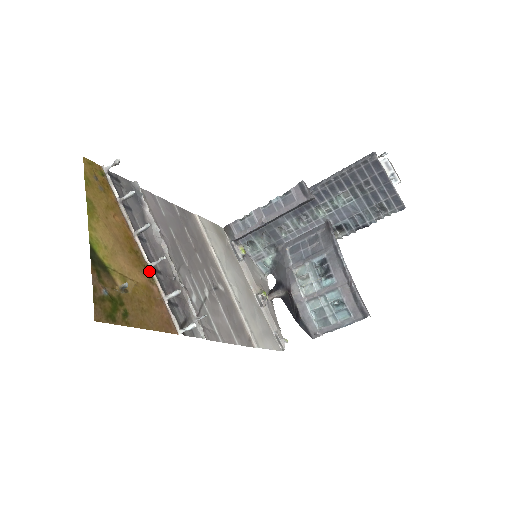
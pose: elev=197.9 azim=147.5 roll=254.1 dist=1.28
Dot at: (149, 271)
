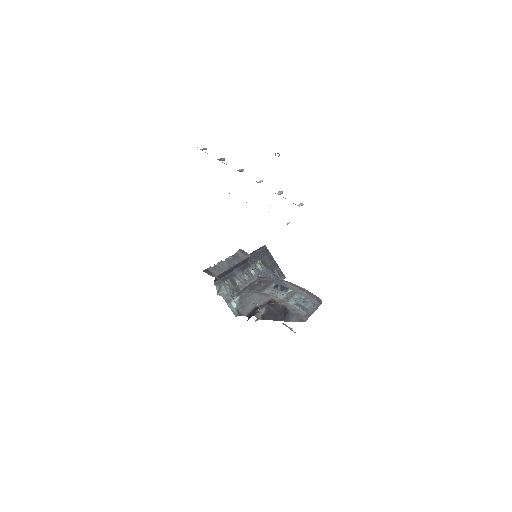
Dot at: occluded
